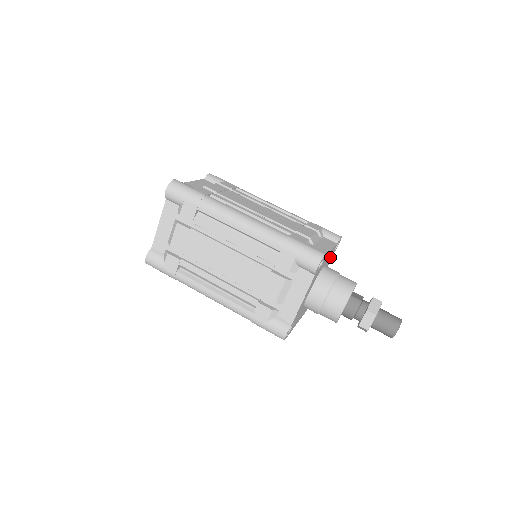
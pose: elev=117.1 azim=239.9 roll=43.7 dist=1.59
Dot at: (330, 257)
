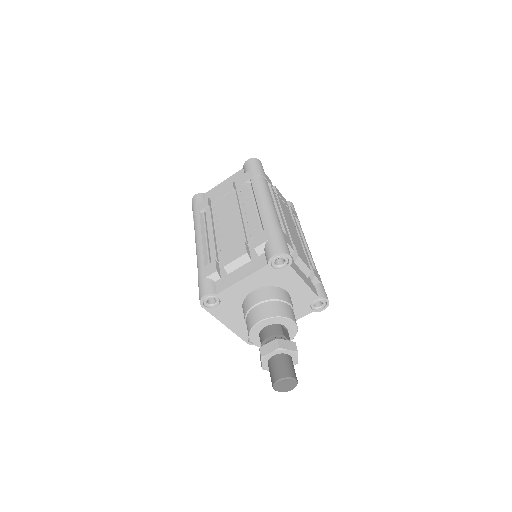
Dot at: (303, 303)
